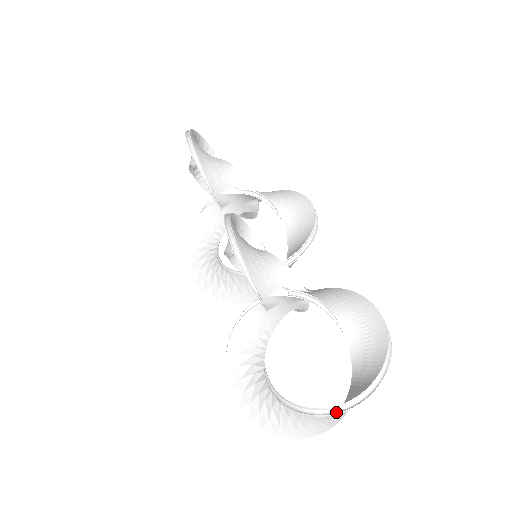
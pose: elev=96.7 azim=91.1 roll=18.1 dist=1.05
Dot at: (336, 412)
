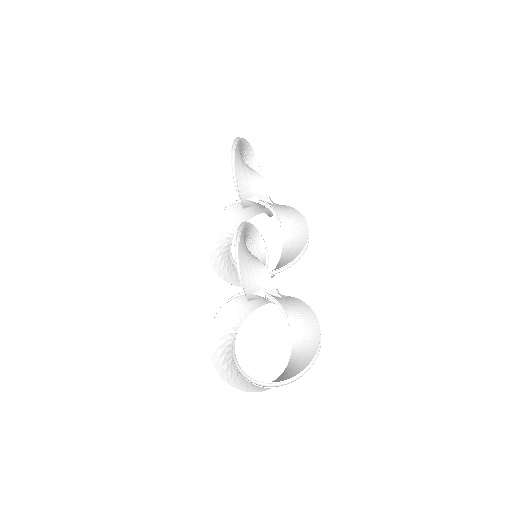
Dot at: (266, 386)
